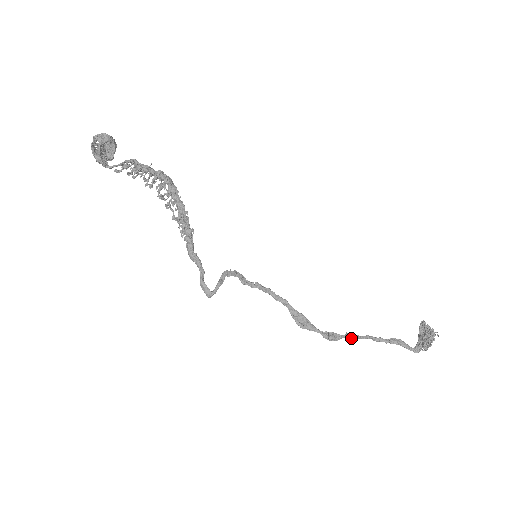
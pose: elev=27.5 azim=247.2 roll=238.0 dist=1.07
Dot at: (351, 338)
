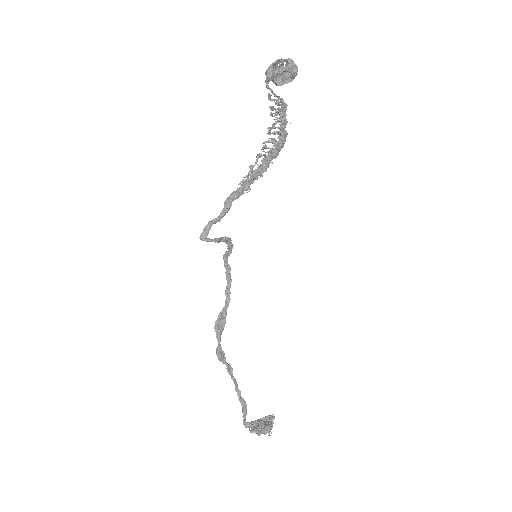
Dot at: (228, 370)
